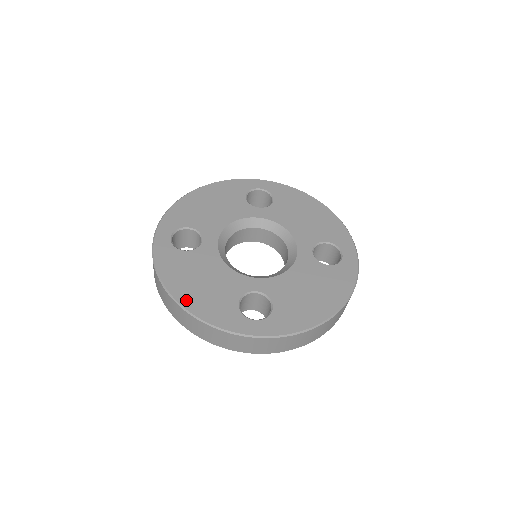
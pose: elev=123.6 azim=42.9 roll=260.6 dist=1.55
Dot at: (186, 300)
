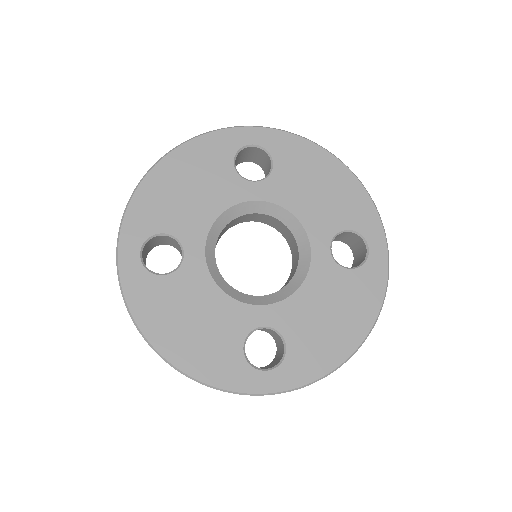
Dot at: (177, 356)
